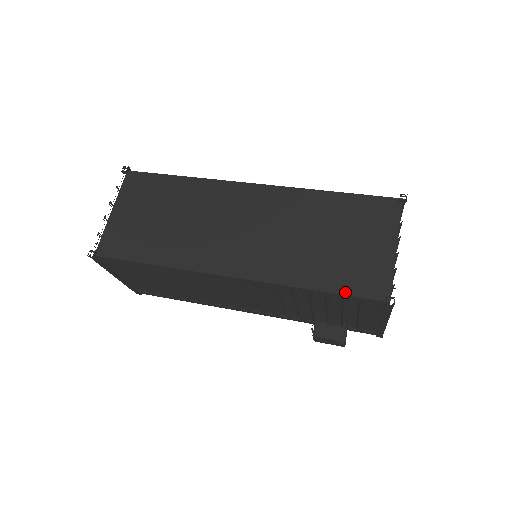
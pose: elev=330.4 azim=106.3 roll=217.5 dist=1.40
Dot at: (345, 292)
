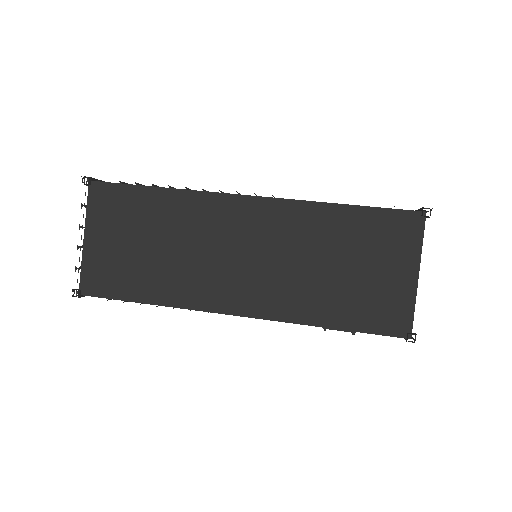
Dot at: (363, 329)
